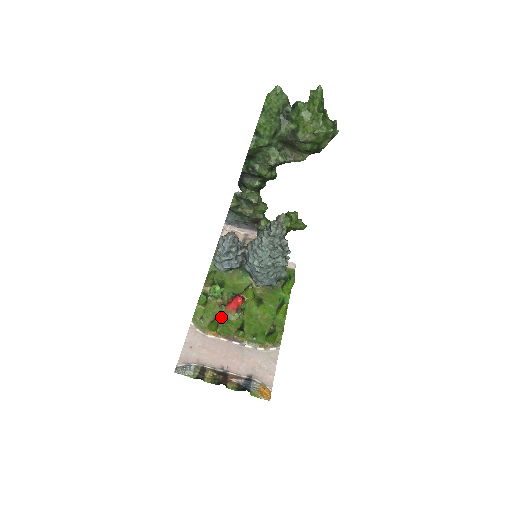
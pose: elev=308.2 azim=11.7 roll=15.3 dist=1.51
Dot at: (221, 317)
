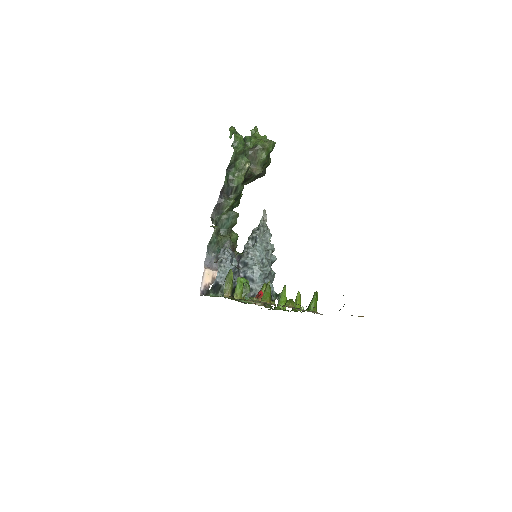
Dot at: occluded
